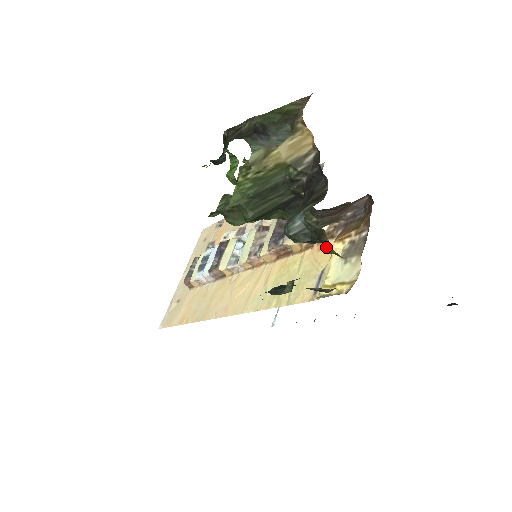
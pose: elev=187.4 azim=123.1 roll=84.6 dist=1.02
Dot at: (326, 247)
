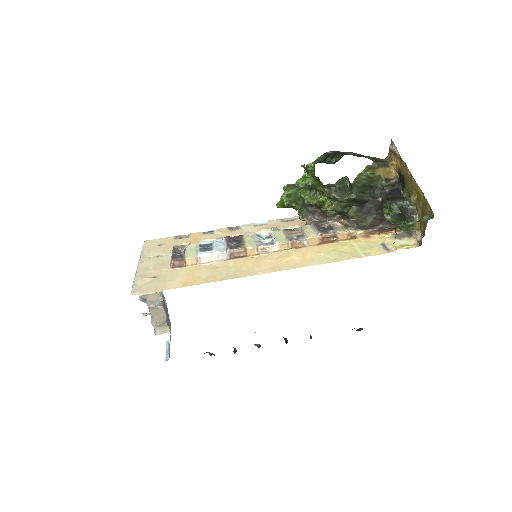
Dot at: (412, 219)
